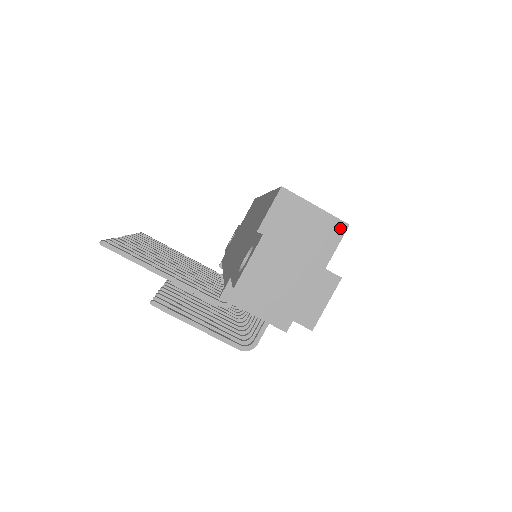
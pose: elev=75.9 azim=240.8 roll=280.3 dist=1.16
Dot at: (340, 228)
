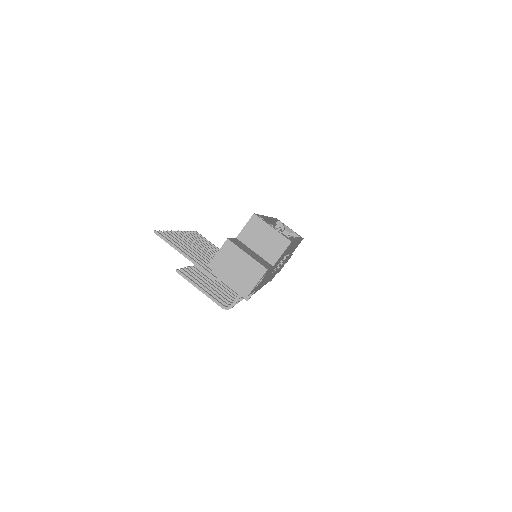
Dot at: (285, 243)
